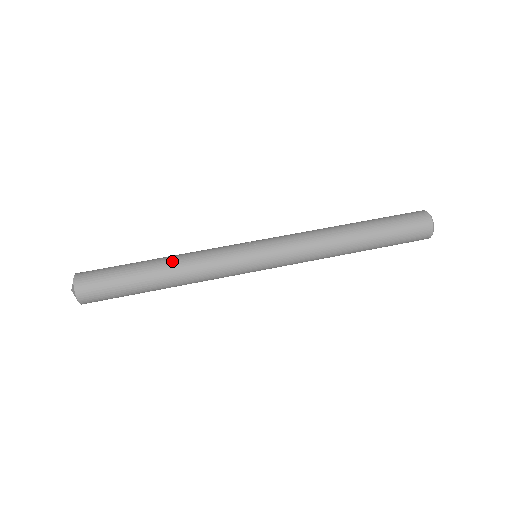
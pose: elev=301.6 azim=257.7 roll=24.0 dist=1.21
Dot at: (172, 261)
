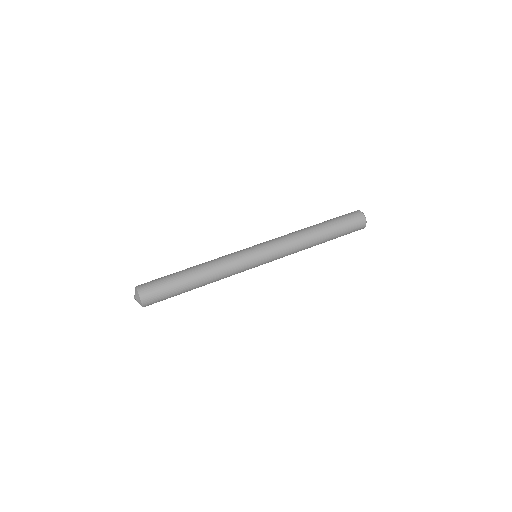
Dot at: (203, 268)
